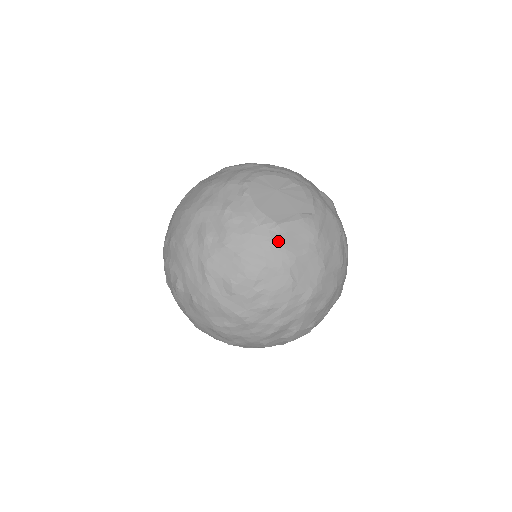
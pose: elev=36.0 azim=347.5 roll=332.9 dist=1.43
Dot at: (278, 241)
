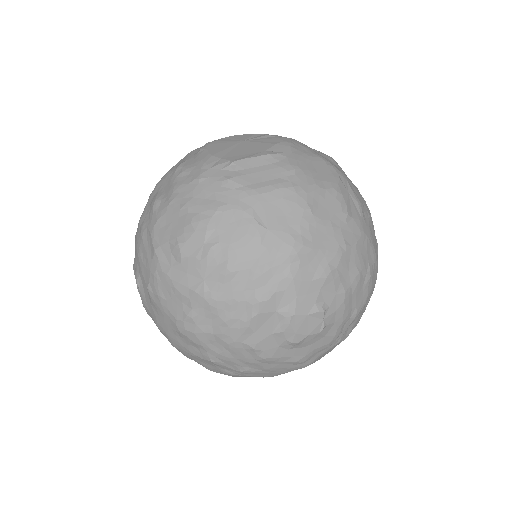
Dot at: (232, 178)
